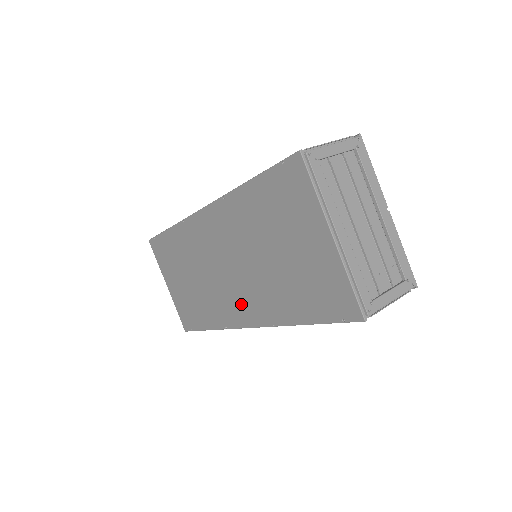
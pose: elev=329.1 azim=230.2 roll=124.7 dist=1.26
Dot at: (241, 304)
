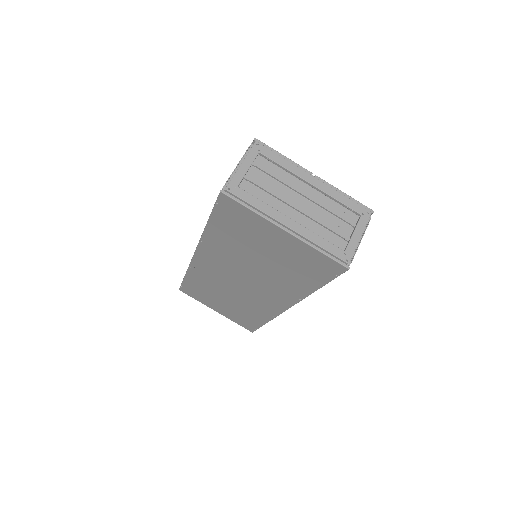
Dot at: (270, 298)
